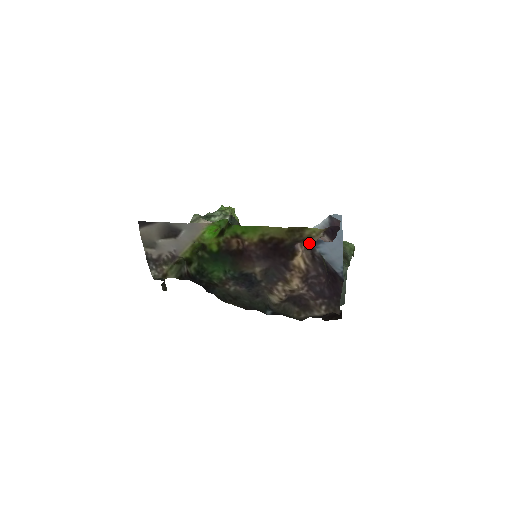
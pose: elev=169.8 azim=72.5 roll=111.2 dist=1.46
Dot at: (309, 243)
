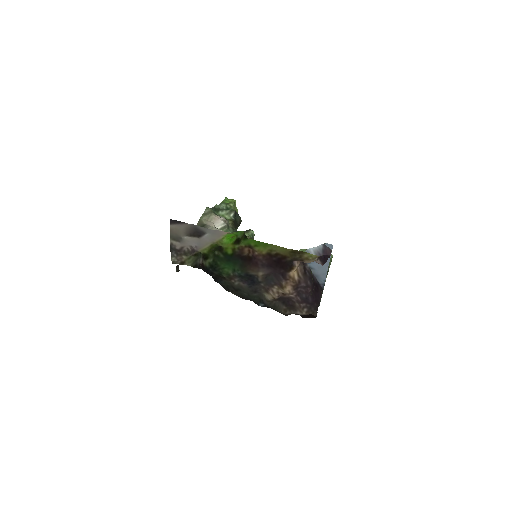
Dot at: occluded
